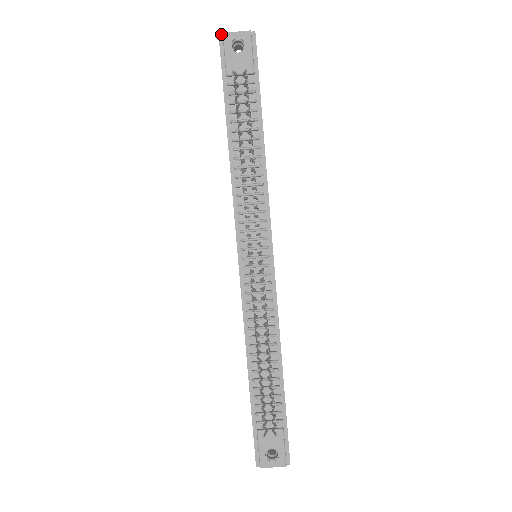
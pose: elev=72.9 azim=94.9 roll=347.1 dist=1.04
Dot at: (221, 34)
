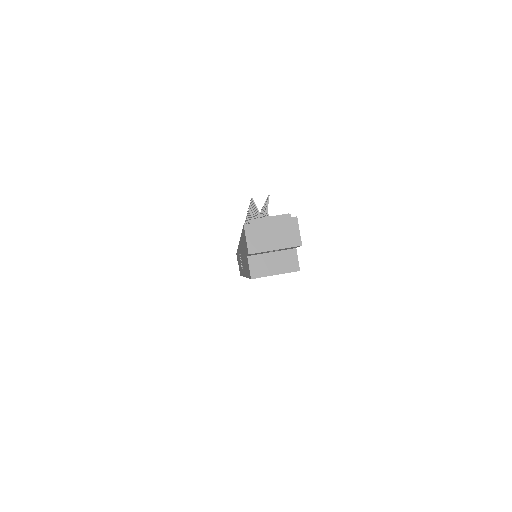
Dot at: occluded
